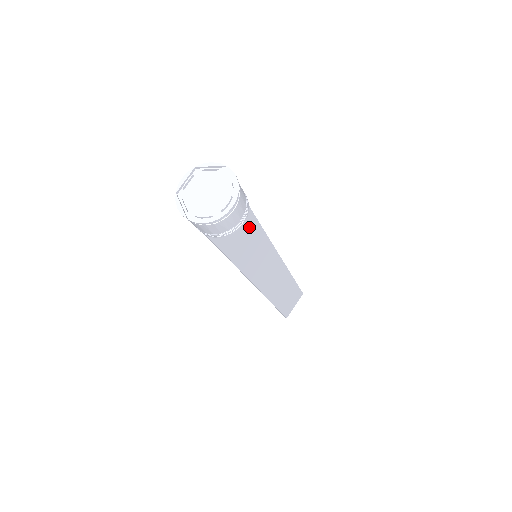
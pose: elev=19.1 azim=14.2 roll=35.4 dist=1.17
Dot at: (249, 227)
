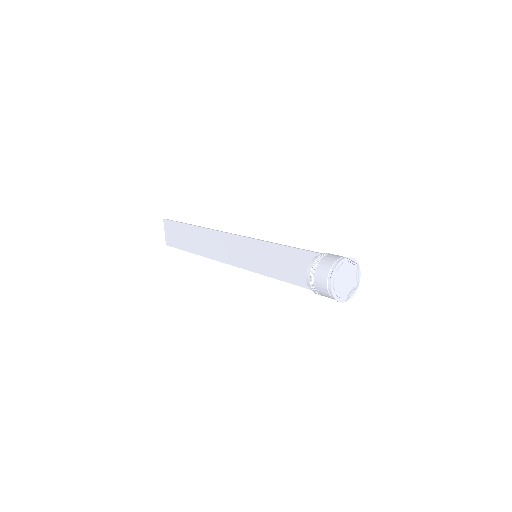
Dot at: (286, 254)
